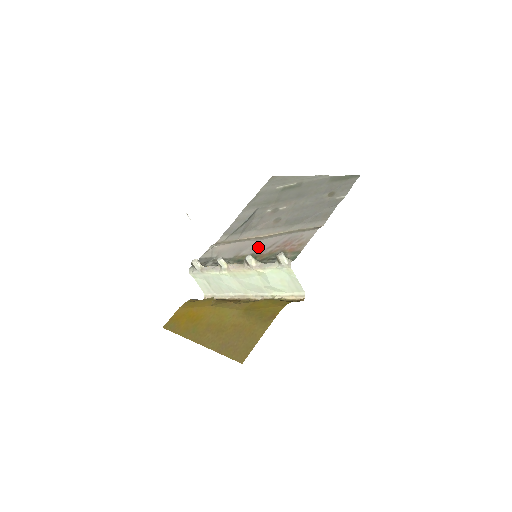
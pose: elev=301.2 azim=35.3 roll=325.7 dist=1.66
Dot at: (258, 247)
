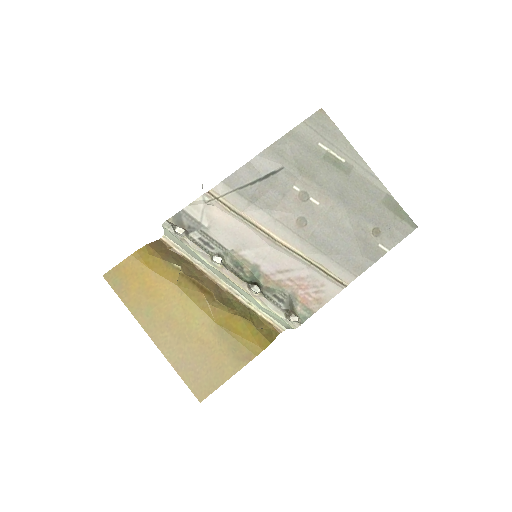
Dot at: (267, 259)
